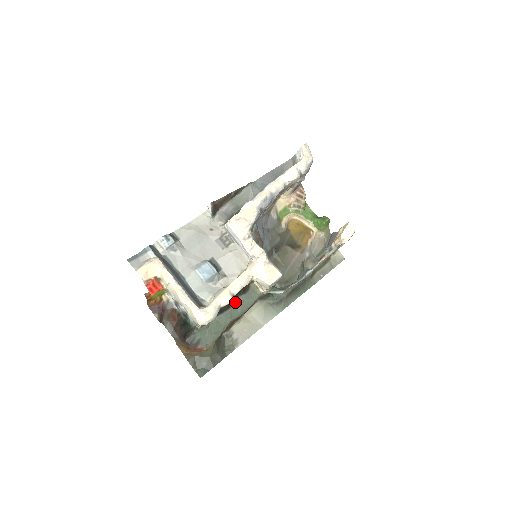
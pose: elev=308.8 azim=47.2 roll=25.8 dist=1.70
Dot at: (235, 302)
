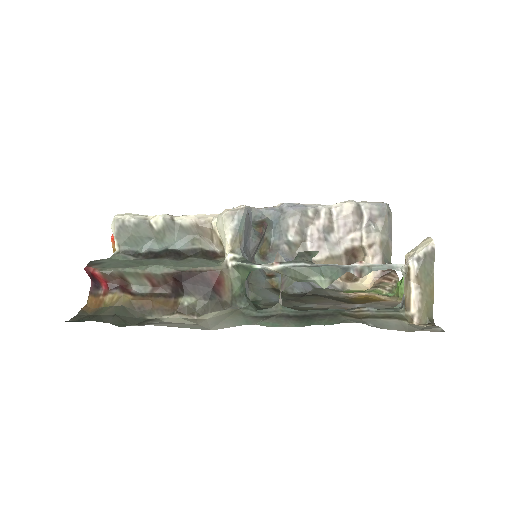
Dot at: (183, 260)
